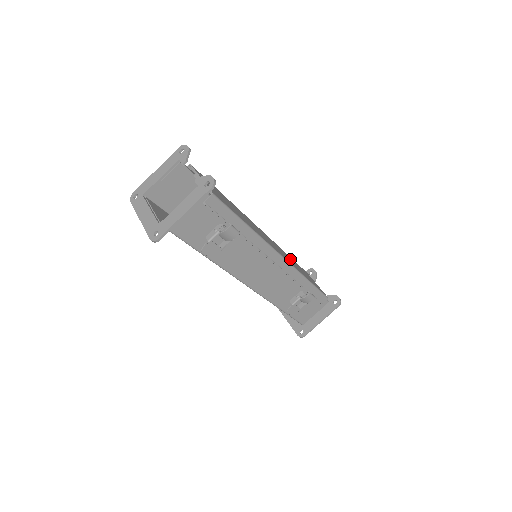
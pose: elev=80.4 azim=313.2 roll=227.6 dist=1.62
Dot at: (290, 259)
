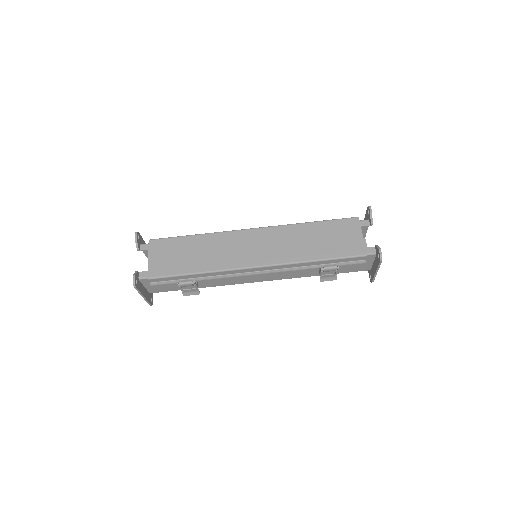
Dot at: (299, 238)
